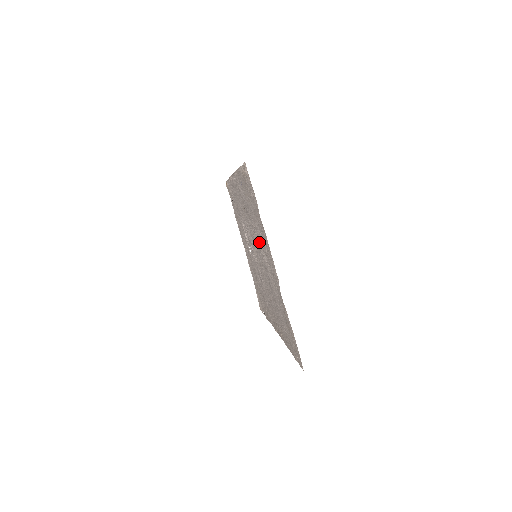
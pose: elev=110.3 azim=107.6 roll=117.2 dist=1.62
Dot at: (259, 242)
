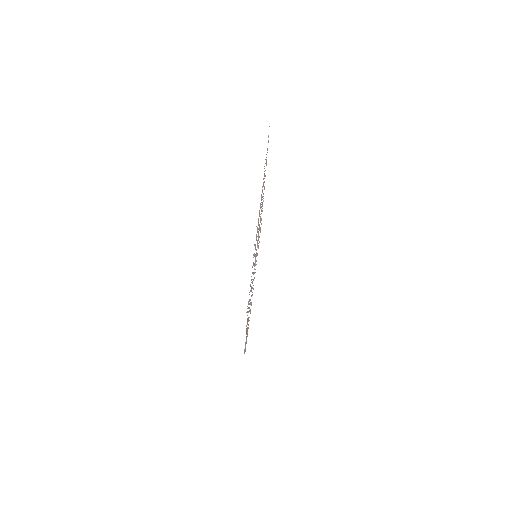
Dot at: occluded
